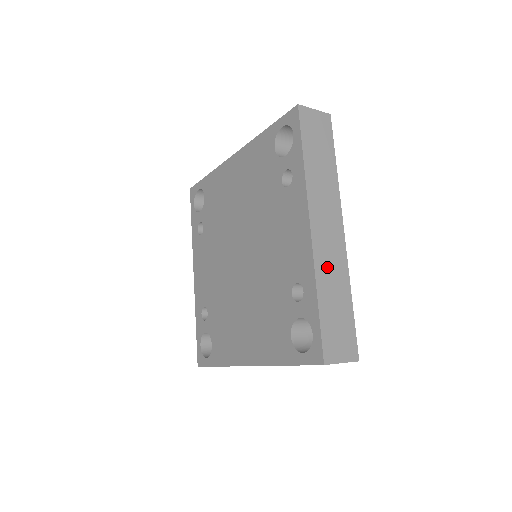
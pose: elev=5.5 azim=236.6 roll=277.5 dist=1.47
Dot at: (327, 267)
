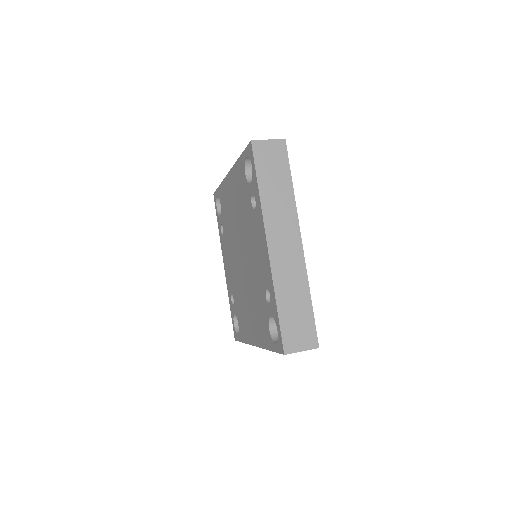
Dot at: (285, 276)
